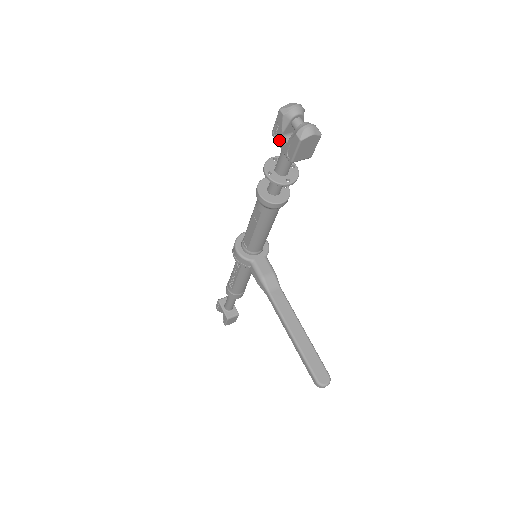
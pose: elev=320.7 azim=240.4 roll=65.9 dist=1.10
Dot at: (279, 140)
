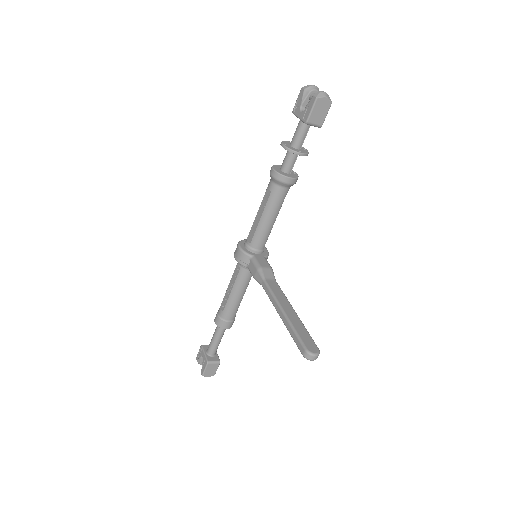
Dot at: (298, 111)
